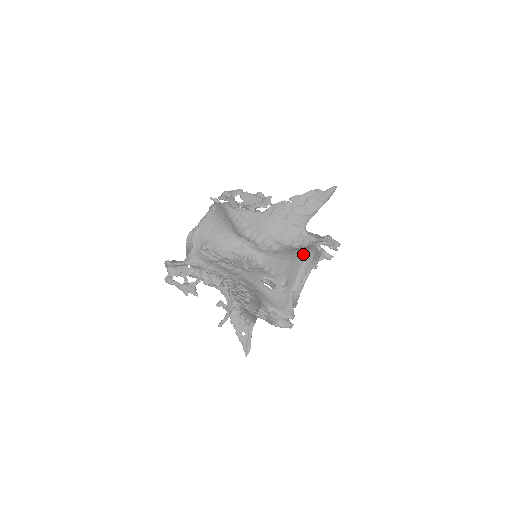
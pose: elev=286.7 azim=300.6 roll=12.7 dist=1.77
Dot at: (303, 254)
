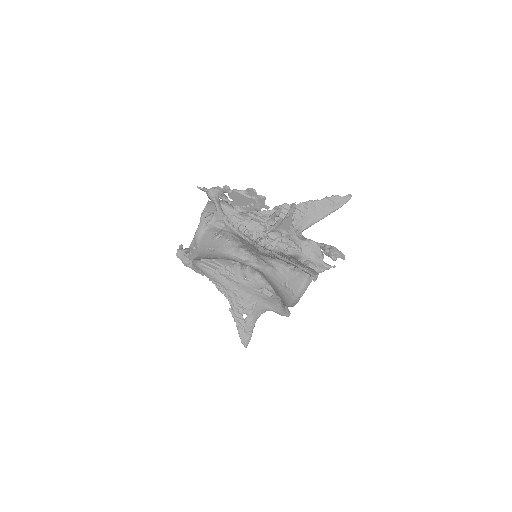
Dot at: (291, 293)
